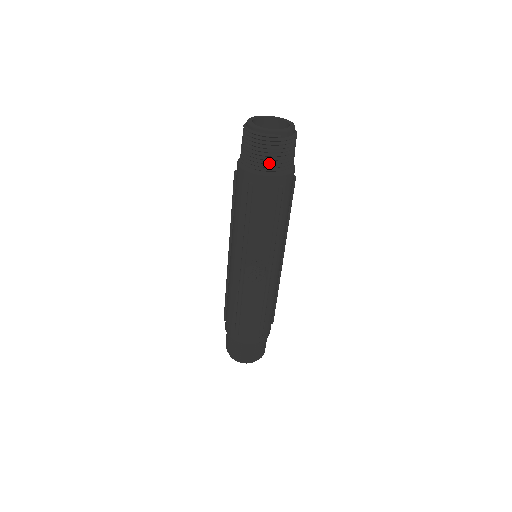
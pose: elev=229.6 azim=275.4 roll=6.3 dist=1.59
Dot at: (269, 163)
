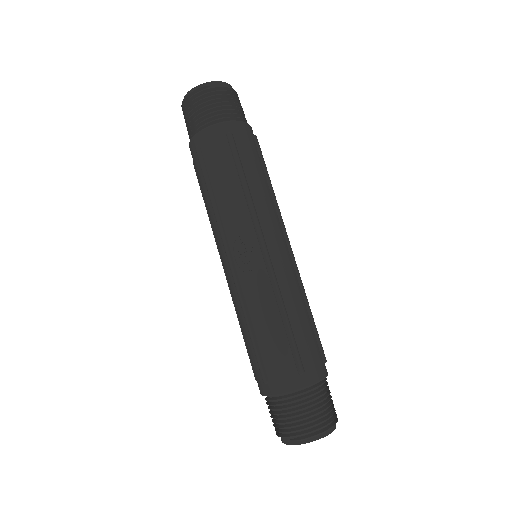
Dot at: (206, 115)
